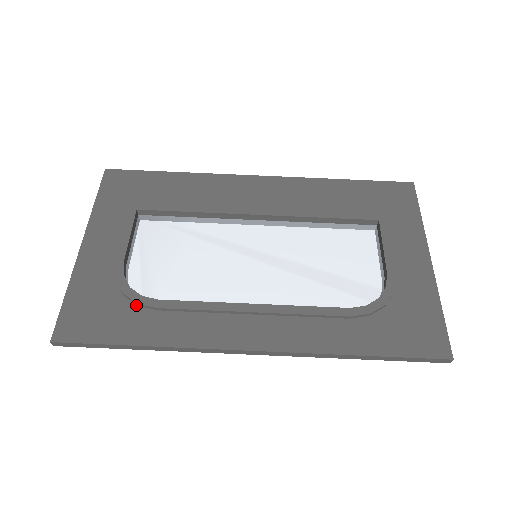
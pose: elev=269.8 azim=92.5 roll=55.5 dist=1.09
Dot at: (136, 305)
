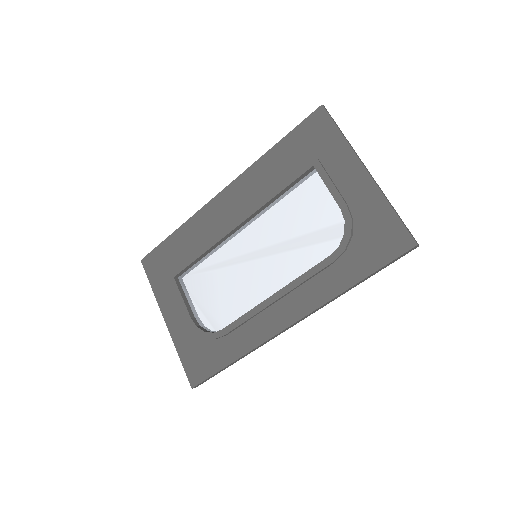
Dot at: (215, 339)
